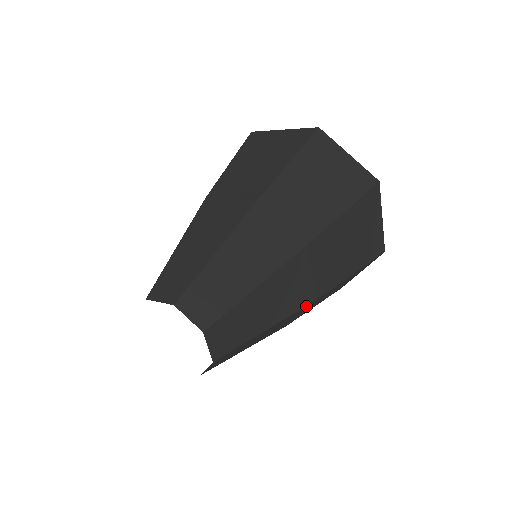
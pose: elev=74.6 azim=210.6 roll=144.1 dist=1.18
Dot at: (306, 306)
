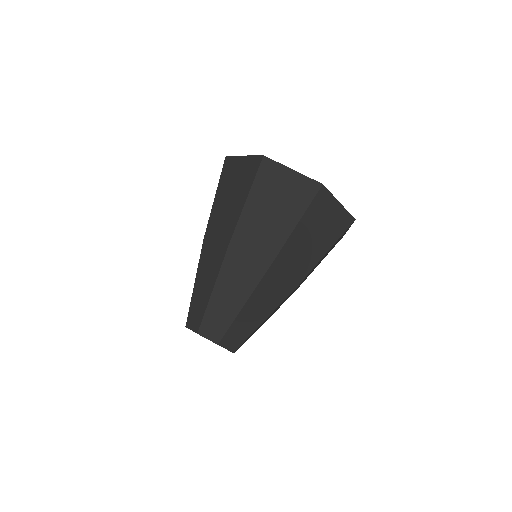
Dot at: occluded
